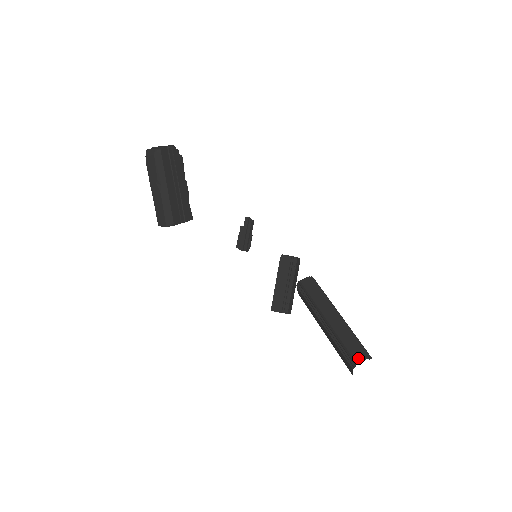
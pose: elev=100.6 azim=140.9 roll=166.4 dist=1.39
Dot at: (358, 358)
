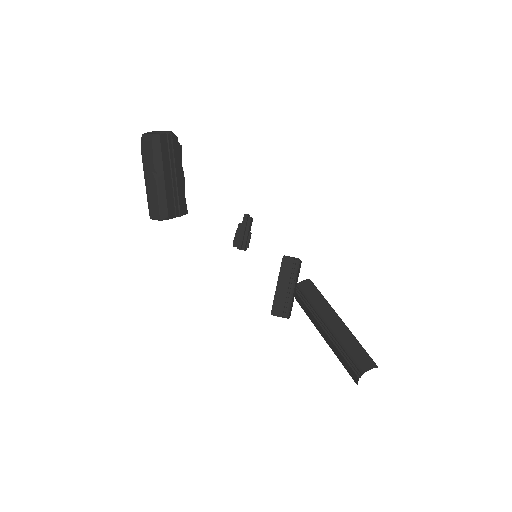
Dot at: (365, 367)
